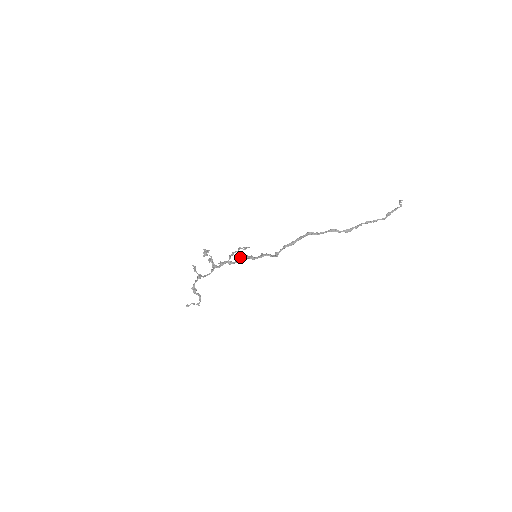
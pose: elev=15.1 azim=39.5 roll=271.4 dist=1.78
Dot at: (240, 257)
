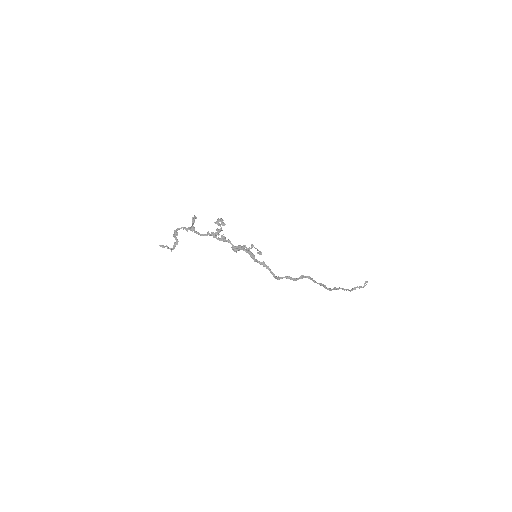
Dot at: (244, 248)
